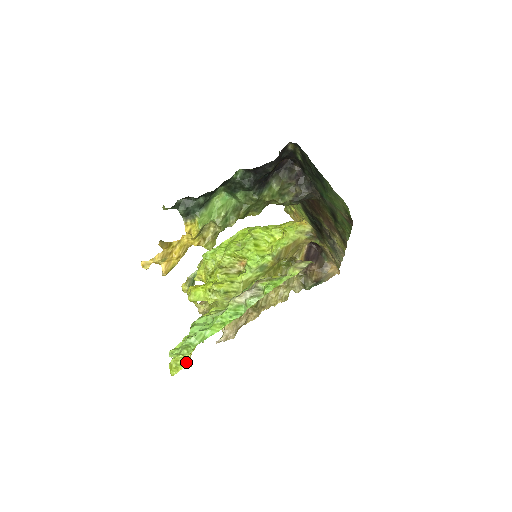
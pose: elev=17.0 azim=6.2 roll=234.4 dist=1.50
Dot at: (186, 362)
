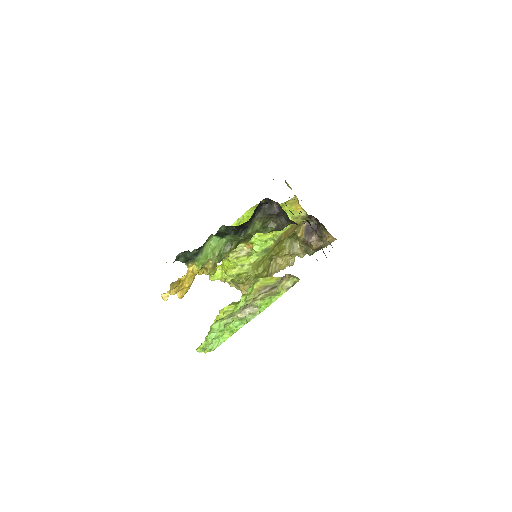
Dot at: occluded
